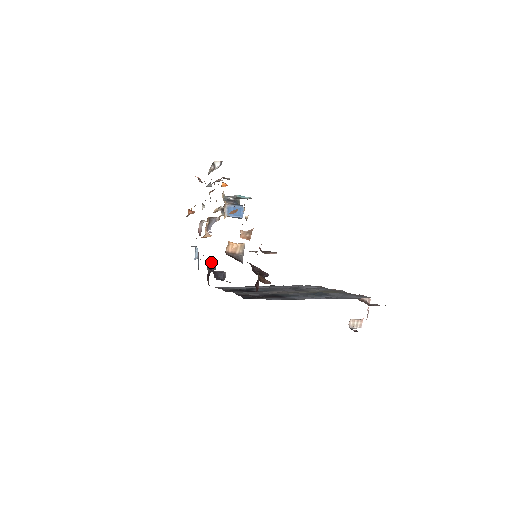
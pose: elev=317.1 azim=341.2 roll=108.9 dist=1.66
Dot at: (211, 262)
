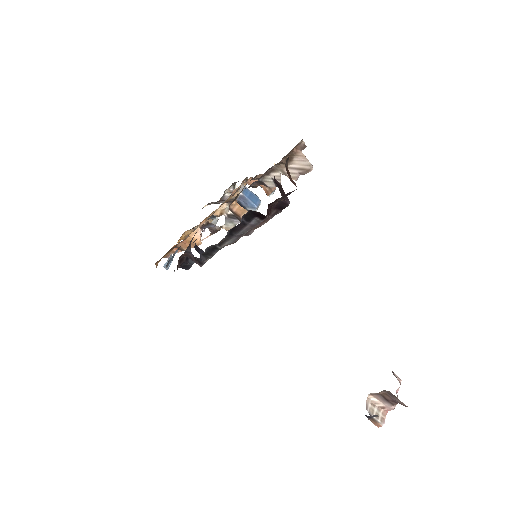
Dot at: (191, 253)
